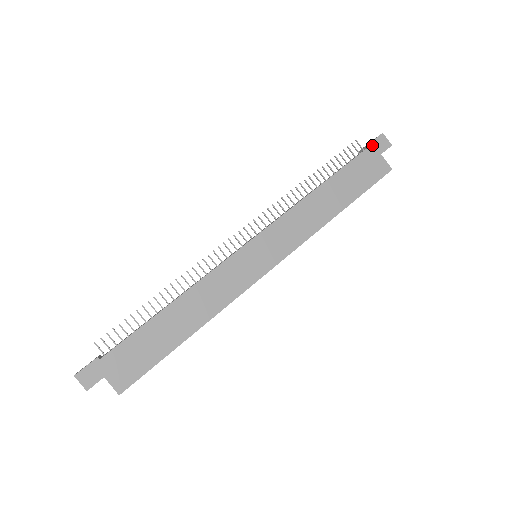
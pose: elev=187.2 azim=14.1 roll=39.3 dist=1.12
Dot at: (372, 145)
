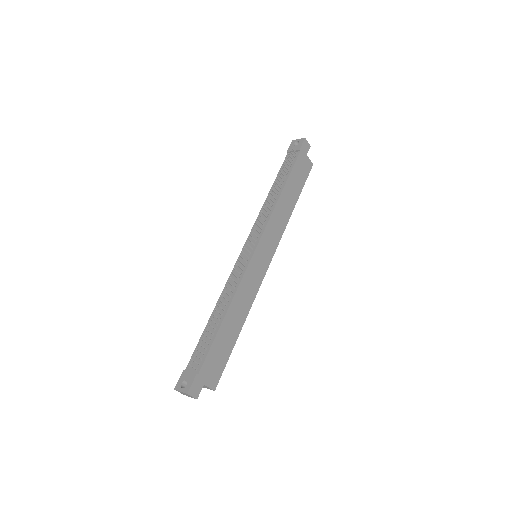
Dot at: (302, 149)
